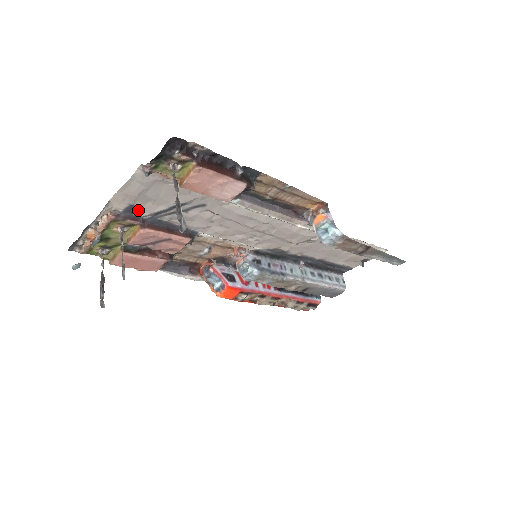
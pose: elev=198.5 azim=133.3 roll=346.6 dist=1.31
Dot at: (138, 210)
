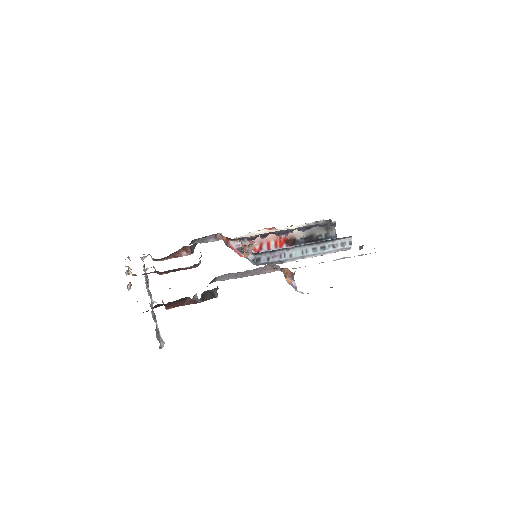
Dot at: occluded
